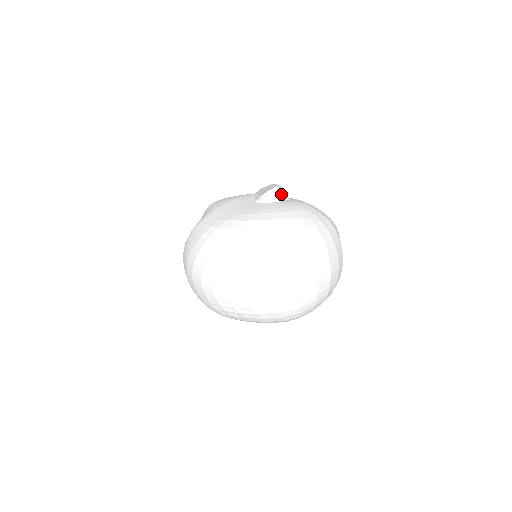
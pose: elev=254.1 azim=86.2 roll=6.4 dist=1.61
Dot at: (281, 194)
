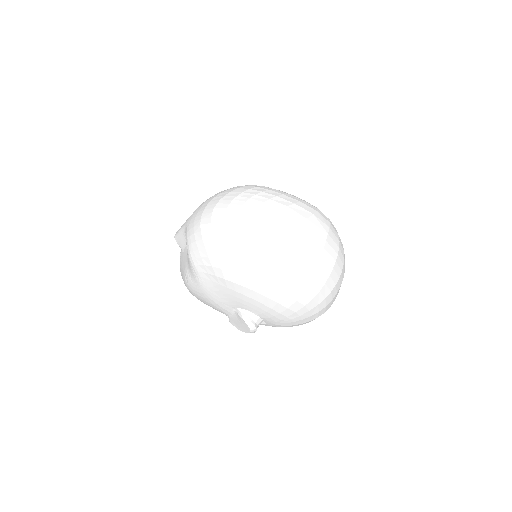
Dot at: occluded
